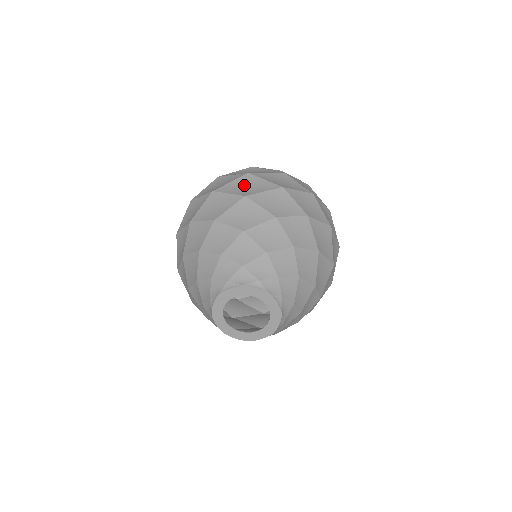
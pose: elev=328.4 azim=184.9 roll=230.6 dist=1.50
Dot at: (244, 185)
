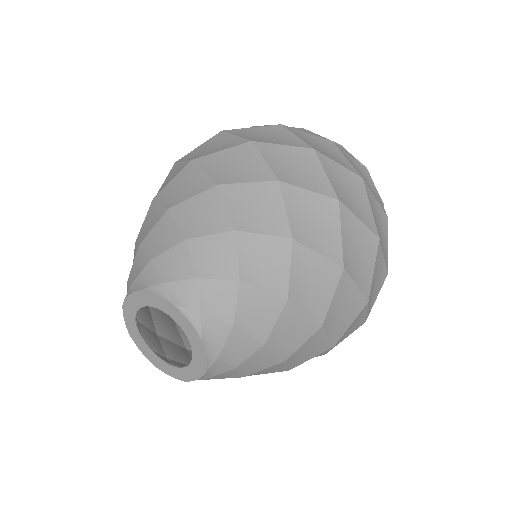
Dot at: (207, 147)
